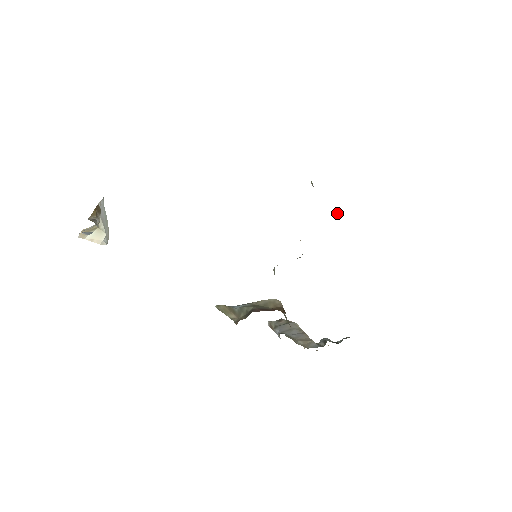
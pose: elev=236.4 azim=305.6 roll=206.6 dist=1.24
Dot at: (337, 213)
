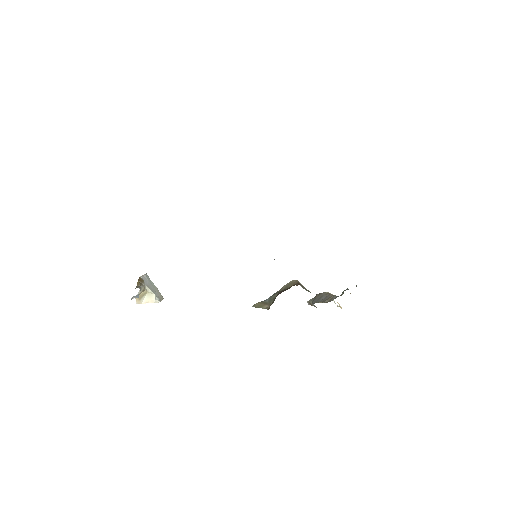
Dot at: occluded
